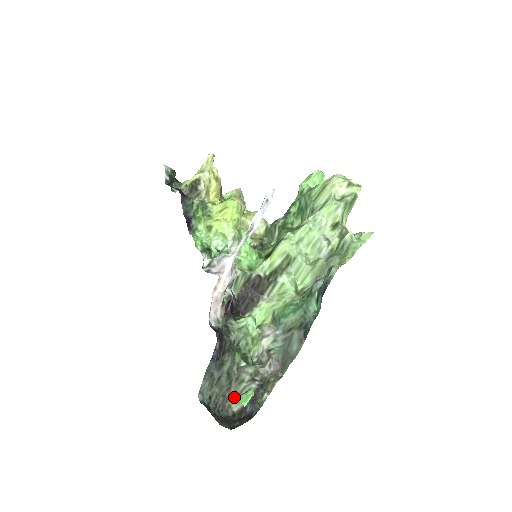
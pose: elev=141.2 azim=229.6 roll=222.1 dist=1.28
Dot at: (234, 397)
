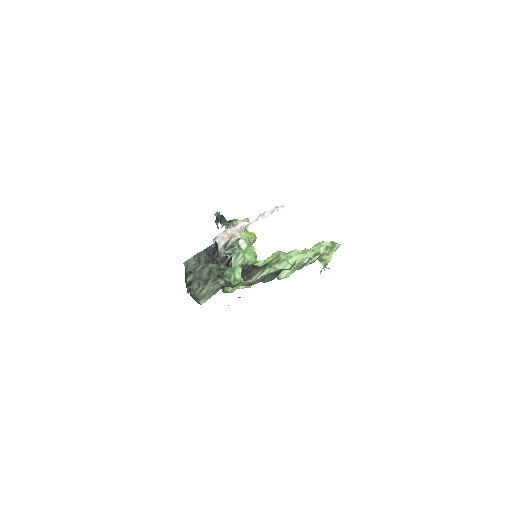
Dot at: (205, 295)
